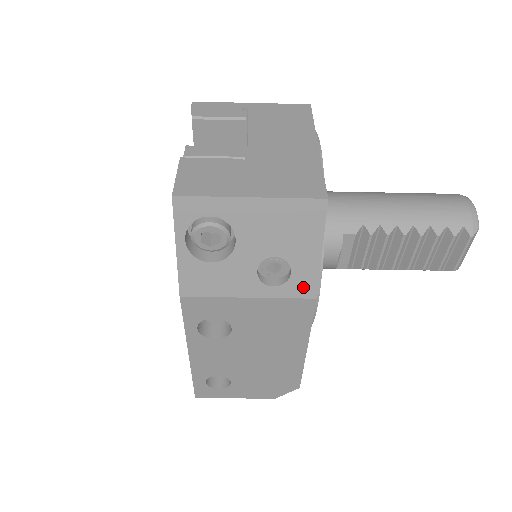
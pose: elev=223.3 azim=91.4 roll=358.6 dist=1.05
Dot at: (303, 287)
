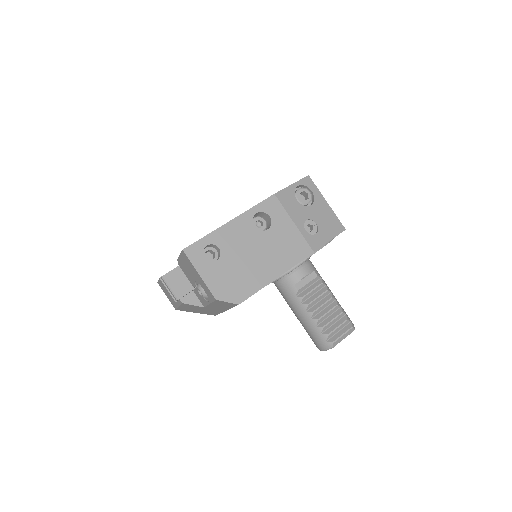
Dot at: (314, 243)
